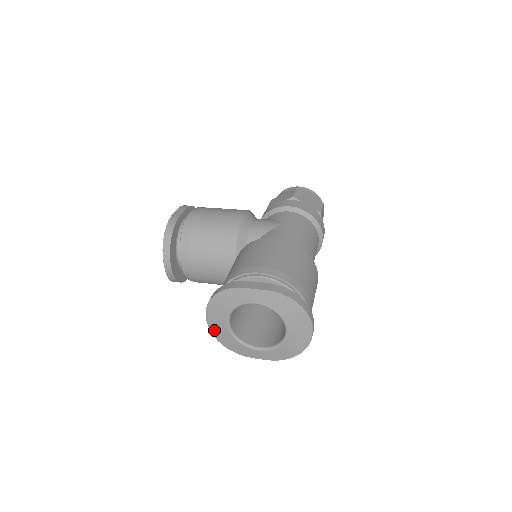
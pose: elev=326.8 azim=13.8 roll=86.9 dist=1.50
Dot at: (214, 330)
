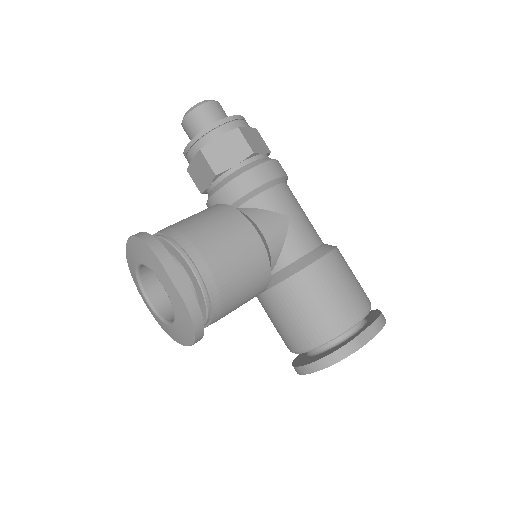
Dot at: occluded
